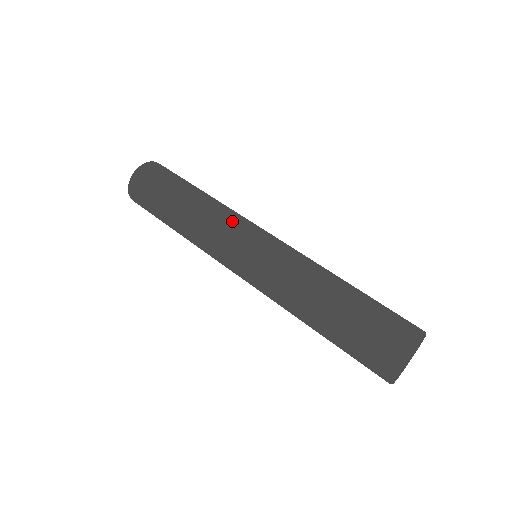
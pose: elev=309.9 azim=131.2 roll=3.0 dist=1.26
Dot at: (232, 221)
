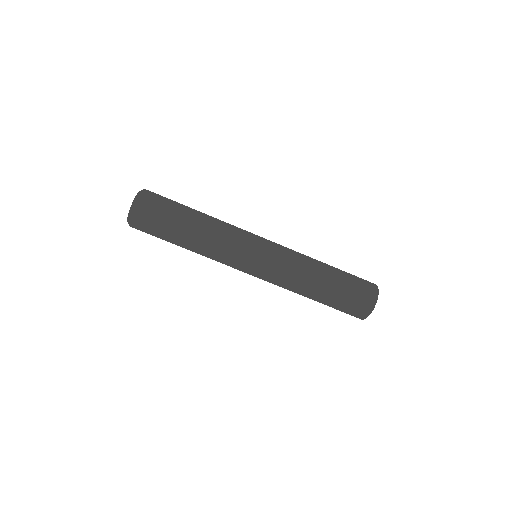
Dot at: (238, 238)
